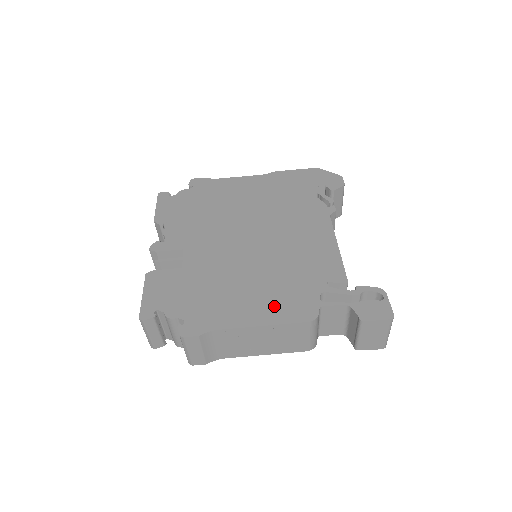
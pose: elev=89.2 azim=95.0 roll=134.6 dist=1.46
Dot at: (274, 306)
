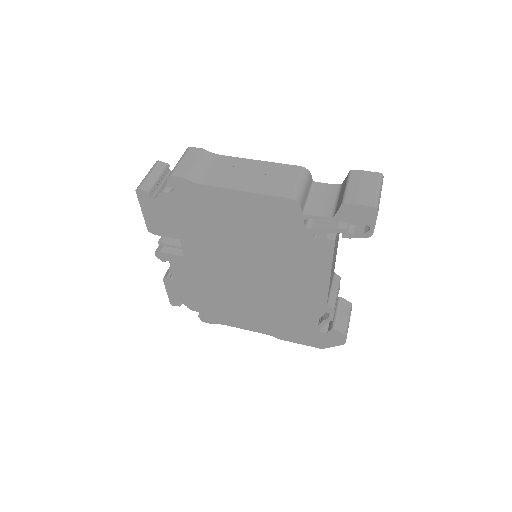
Dot at: occluded
